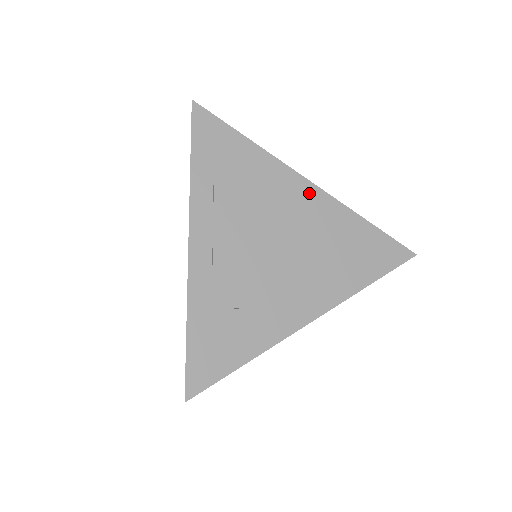
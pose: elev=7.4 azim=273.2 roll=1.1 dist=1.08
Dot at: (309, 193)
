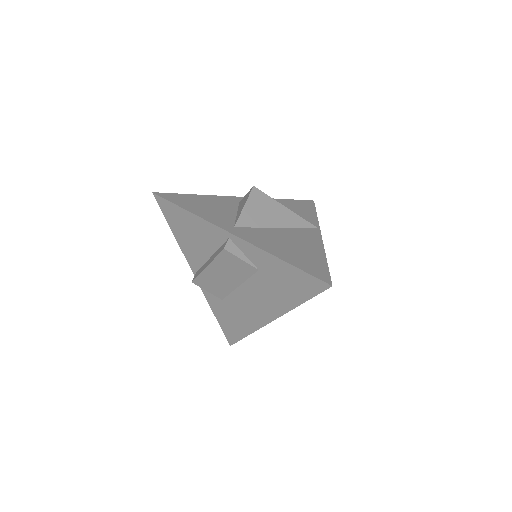
Dot at: occluded
